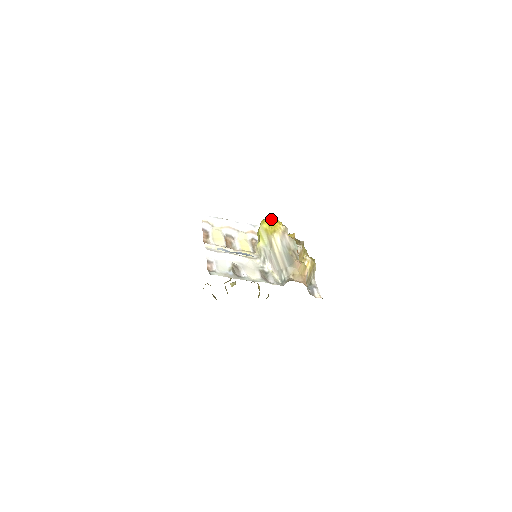
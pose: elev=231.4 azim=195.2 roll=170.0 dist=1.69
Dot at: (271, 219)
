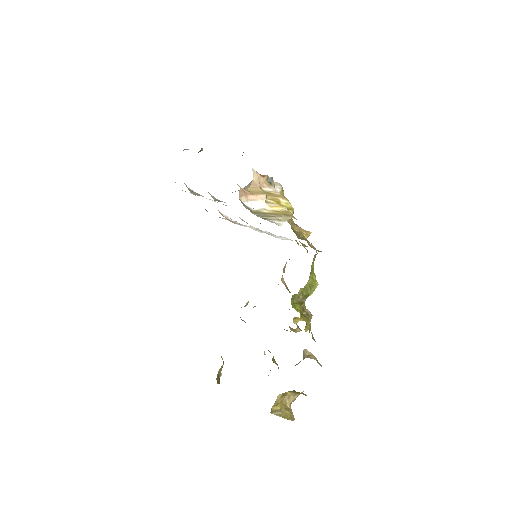
Dot at: occluded
